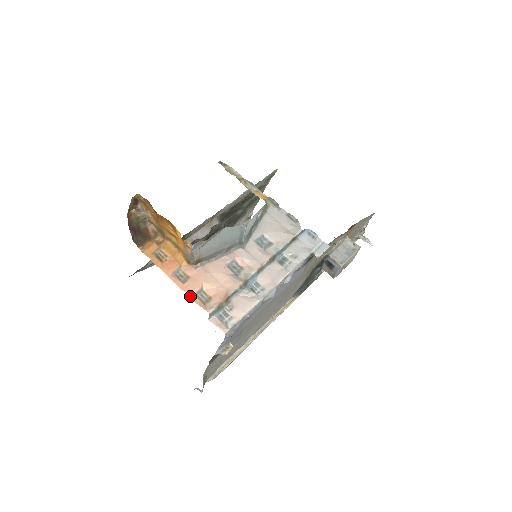
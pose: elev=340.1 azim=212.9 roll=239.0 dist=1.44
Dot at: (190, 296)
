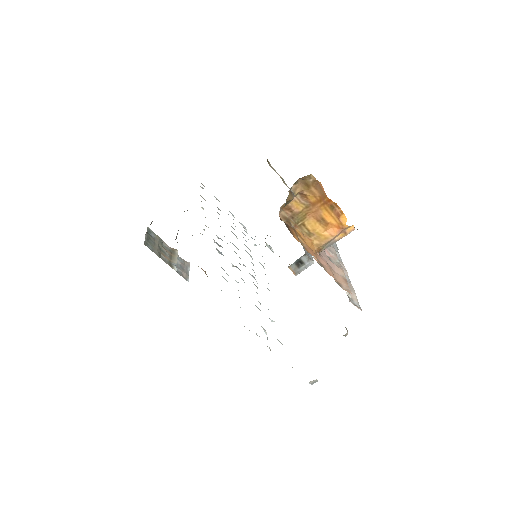
Dot at: (336, 281)
